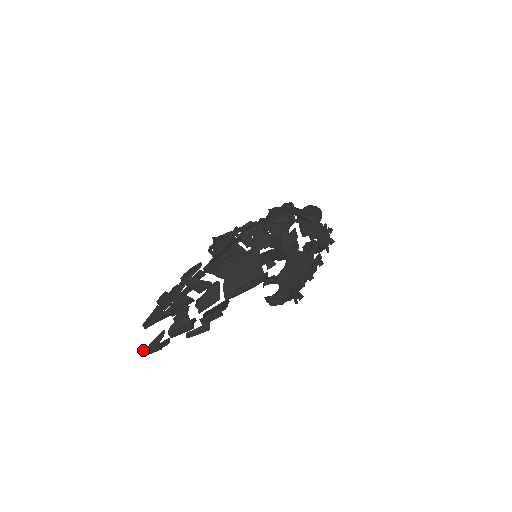
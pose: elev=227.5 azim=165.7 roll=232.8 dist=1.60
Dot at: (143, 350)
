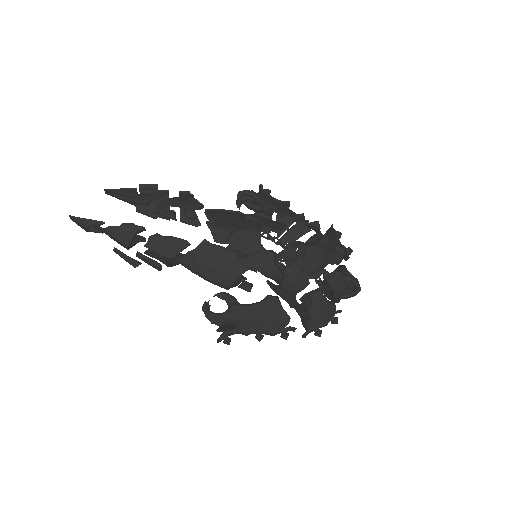
Dot at: occluded
